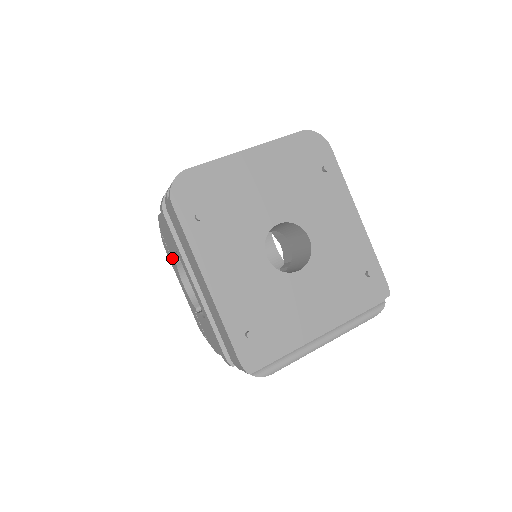
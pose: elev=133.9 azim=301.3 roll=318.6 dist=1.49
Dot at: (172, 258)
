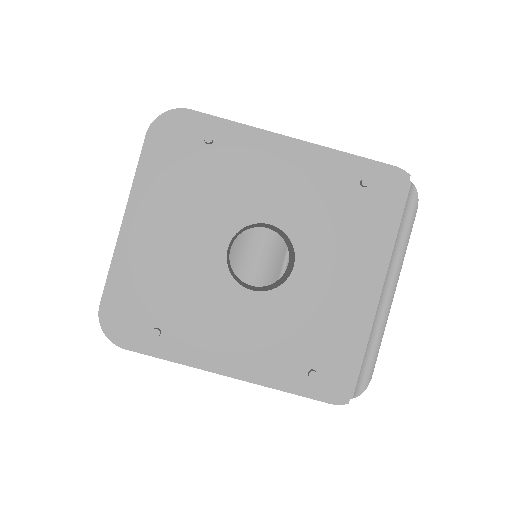
Dot at: occluded
